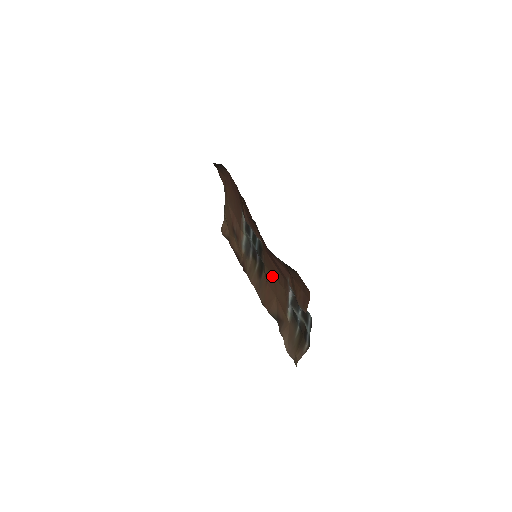
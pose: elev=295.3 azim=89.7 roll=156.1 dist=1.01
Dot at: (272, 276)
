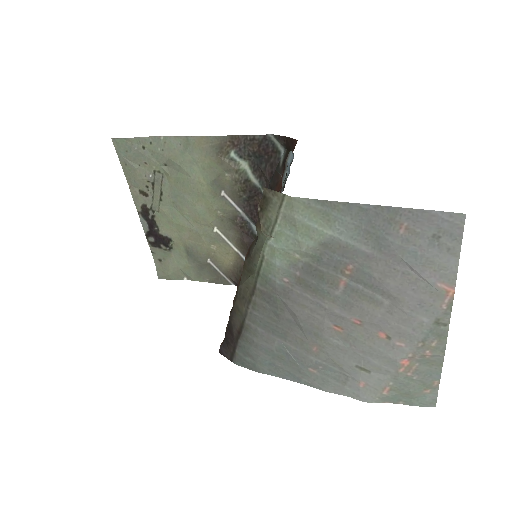
Dot at: occluded
